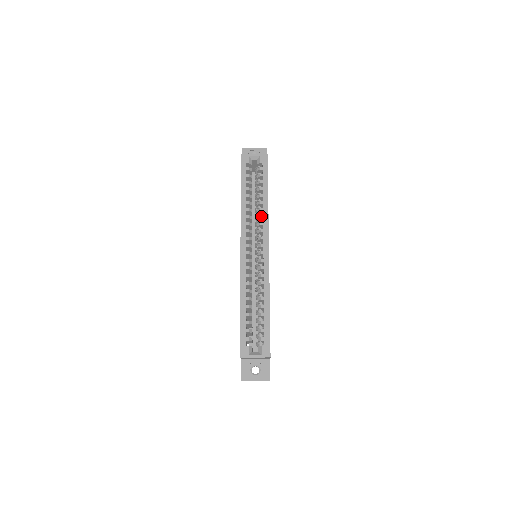
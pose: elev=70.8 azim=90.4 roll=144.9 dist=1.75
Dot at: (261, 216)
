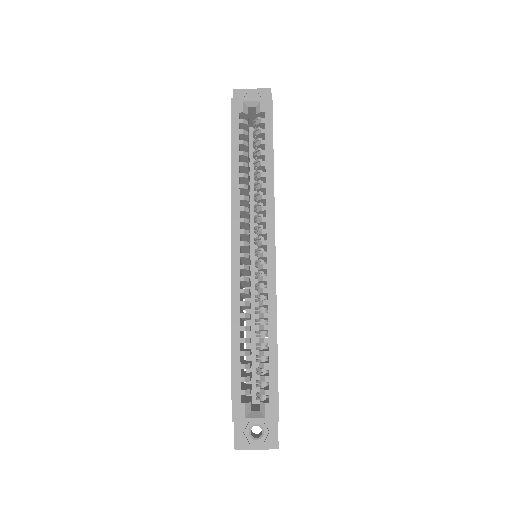
Dot at: (263, 196)
